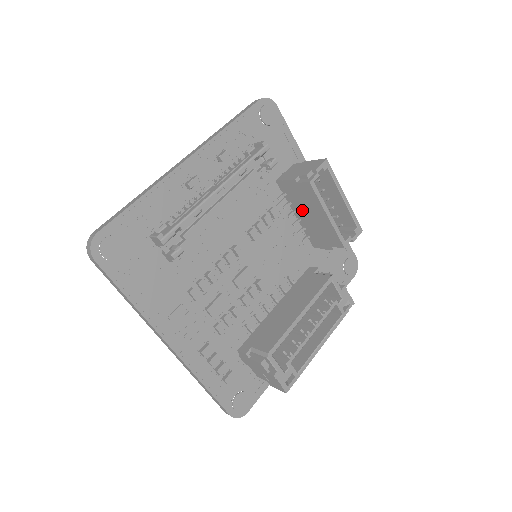
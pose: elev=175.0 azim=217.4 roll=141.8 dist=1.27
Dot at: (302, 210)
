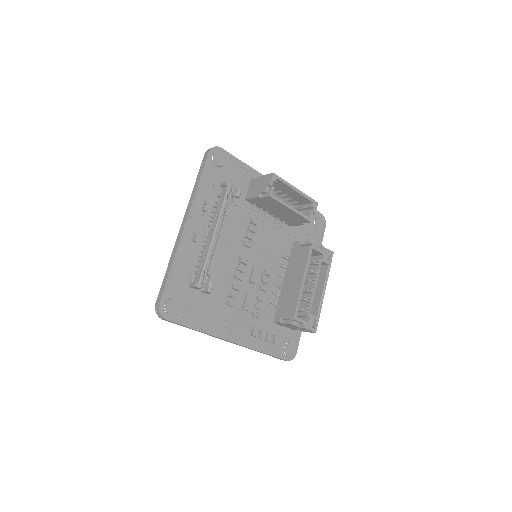
Dot at: (272, 210)
